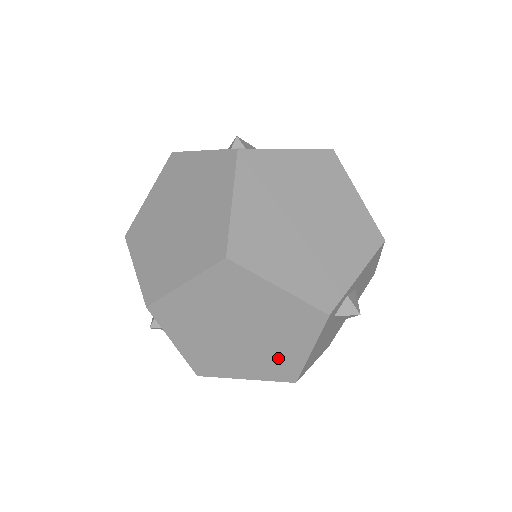
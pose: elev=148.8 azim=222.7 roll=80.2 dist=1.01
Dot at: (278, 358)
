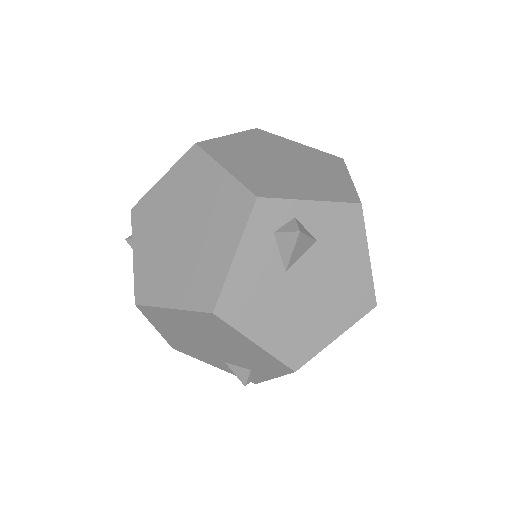
Dot at: (205, 269)
